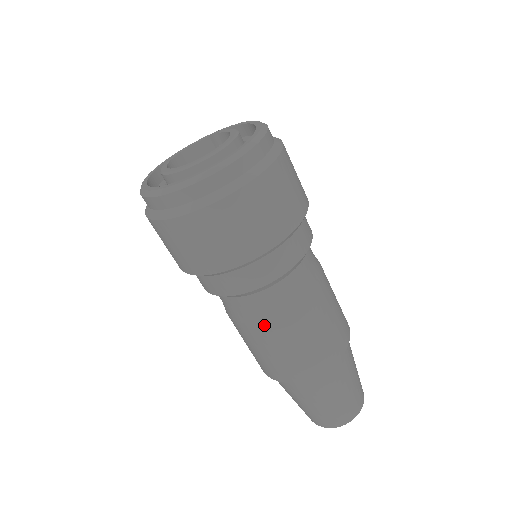
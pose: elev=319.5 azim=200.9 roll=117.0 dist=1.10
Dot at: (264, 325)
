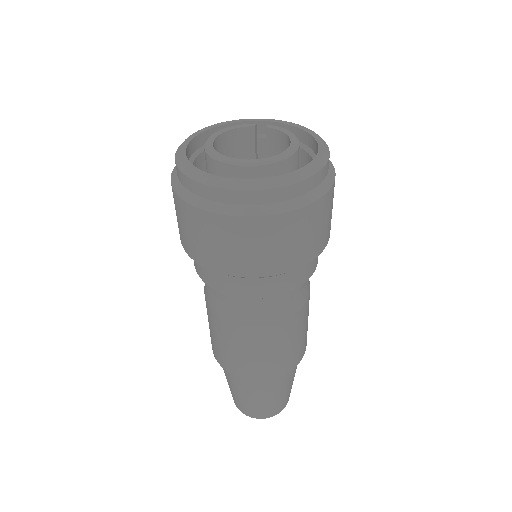
Dot at: (255, 328)
